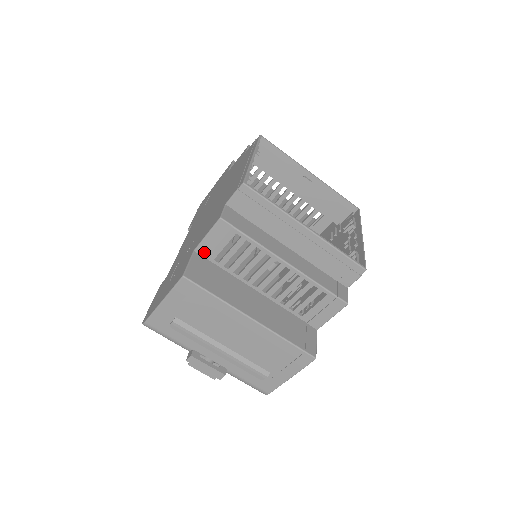
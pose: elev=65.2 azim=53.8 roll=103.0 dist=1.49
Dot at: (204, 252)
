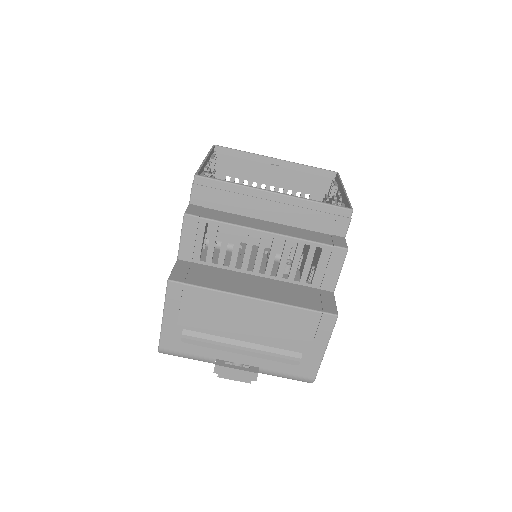
Dot at: (187, 256)
